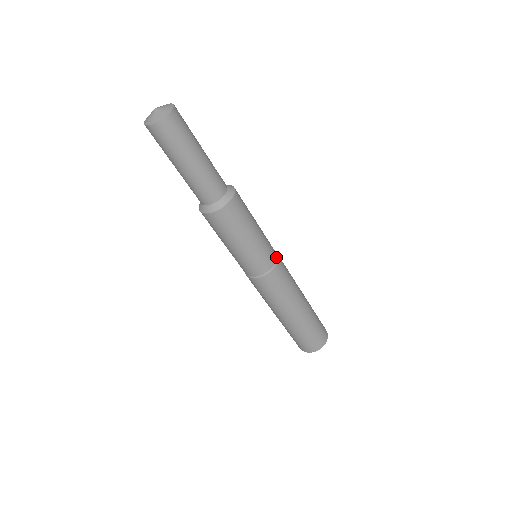
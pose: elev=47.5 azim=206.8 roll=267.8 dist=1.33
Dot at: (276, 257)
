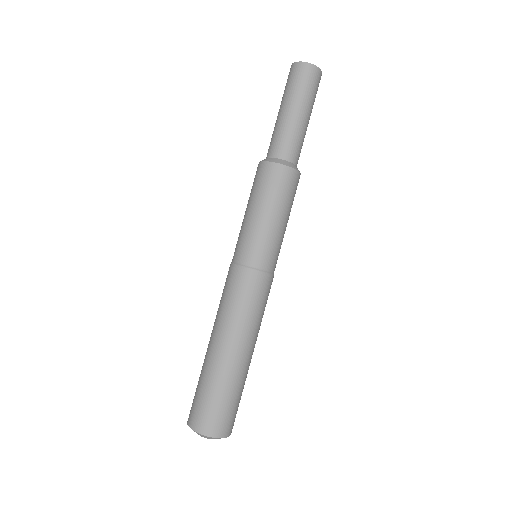
Dot at: occluded
